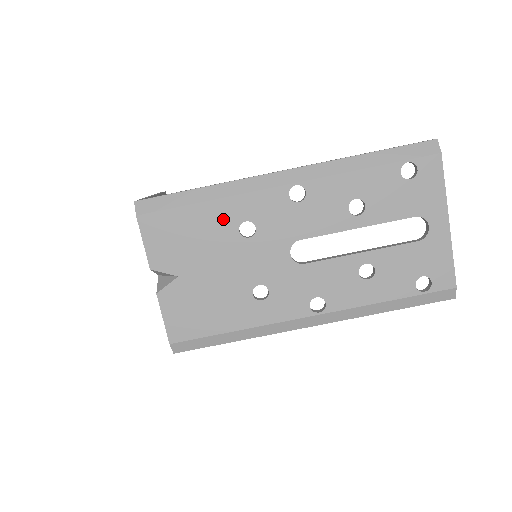
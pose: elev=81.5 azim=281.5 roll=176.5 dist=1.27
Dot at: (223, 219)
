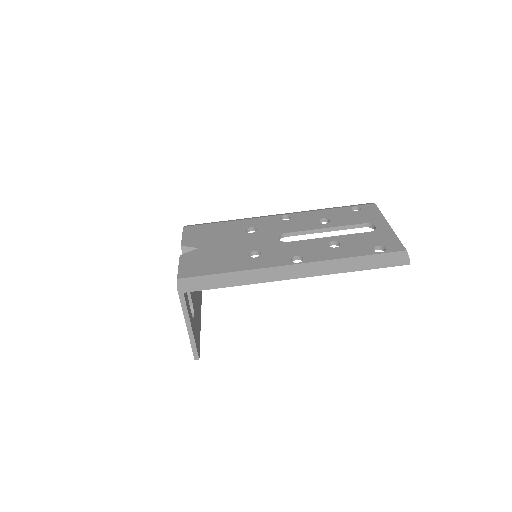
Dot at: (236, 227)
